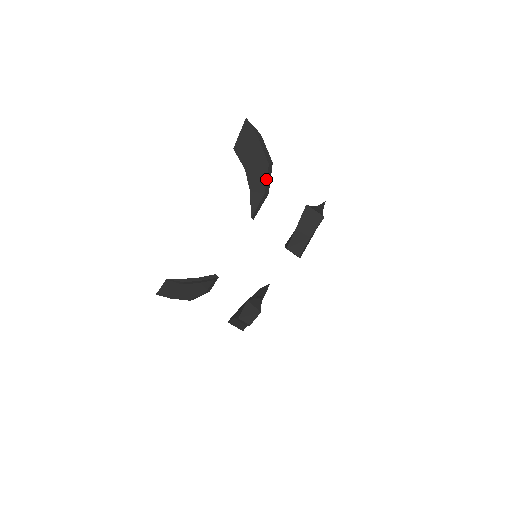
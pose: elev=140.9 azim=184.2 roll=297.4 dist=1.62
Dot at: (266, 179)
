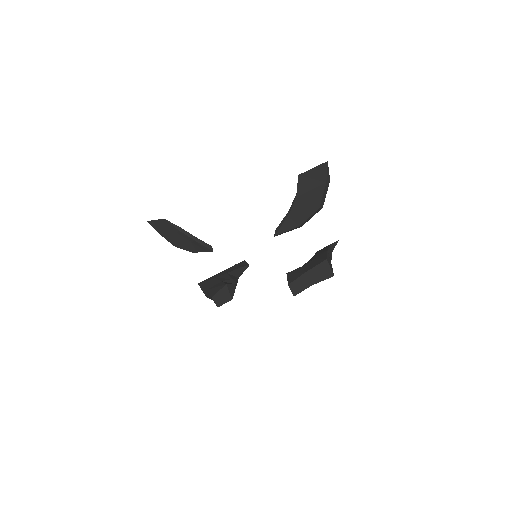
Dot at: (308, 217)
